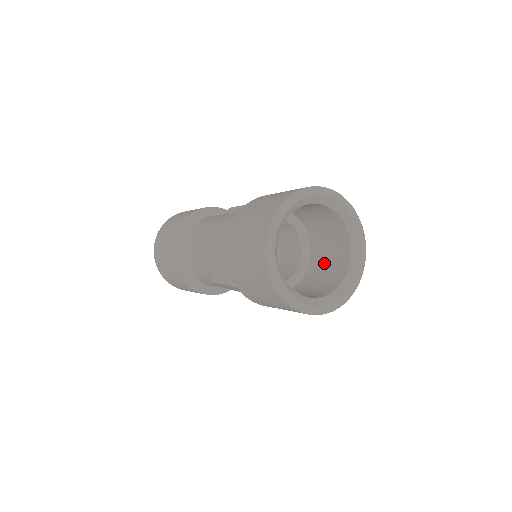
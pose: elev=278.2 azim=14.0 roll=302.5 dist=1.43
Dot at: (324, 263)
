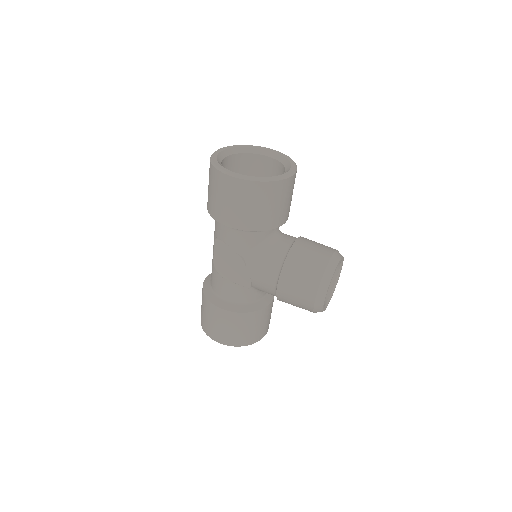
Dot at: occluded
